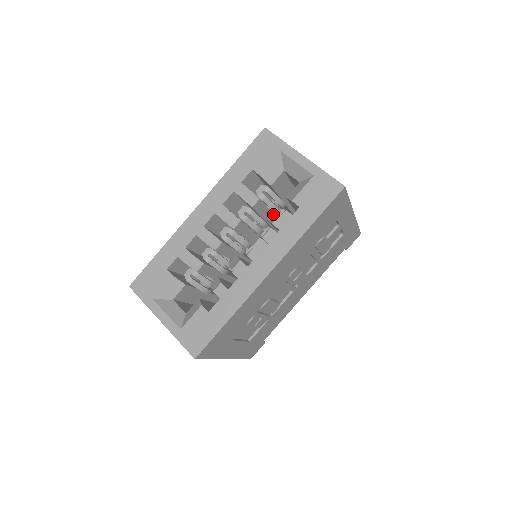
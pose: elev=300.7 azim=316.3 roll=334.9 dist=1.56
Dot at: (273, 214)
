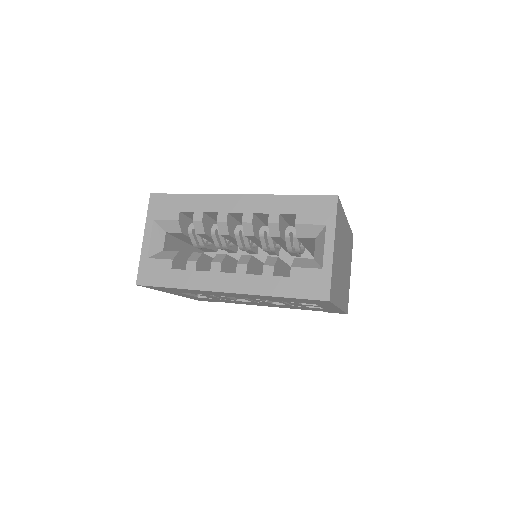
Dot at: (274, 258)
